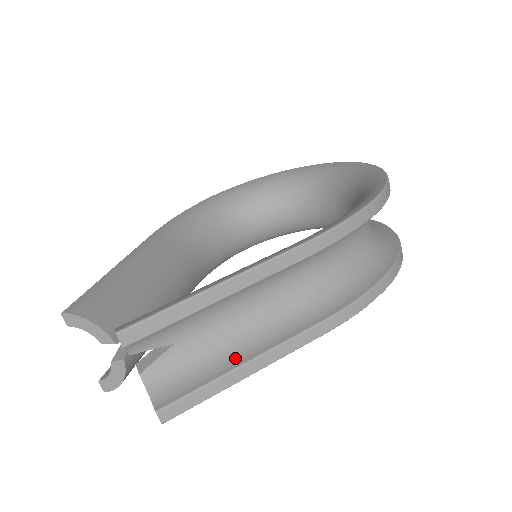
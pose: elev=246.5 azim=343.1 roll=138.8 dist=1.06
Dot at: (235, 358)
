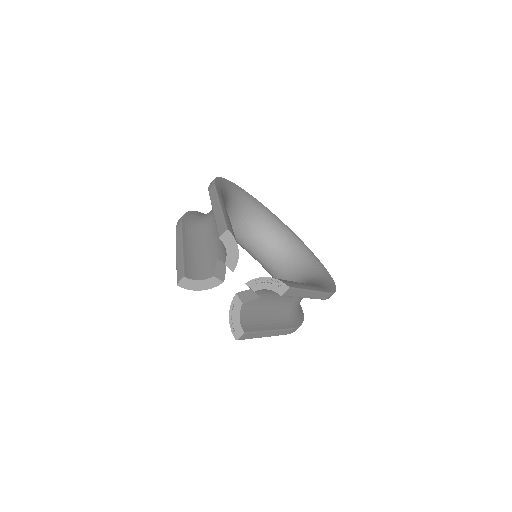
Dot at: (267, 324)
